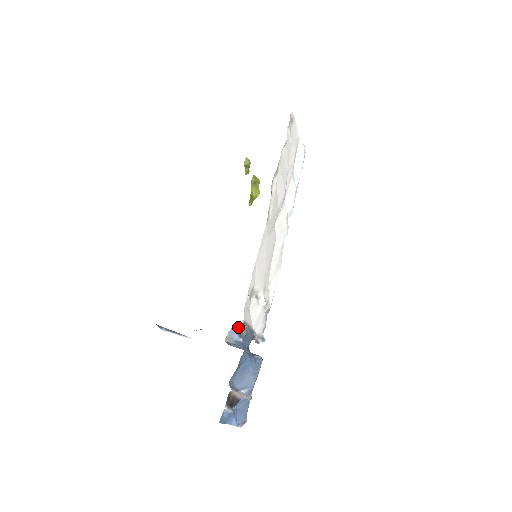
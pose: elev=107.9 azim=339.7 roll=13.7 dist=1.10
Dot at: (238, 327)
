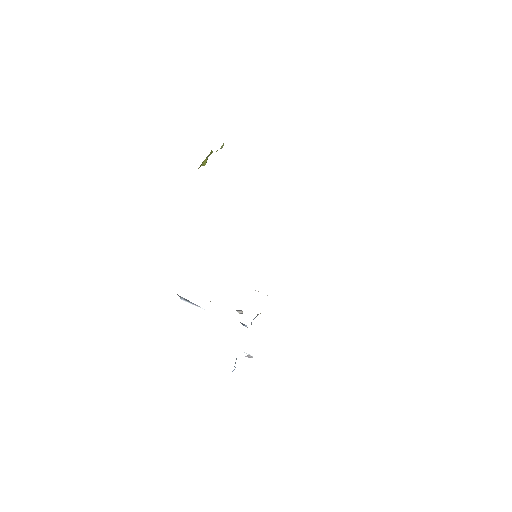
Dot at: (257, 315)
